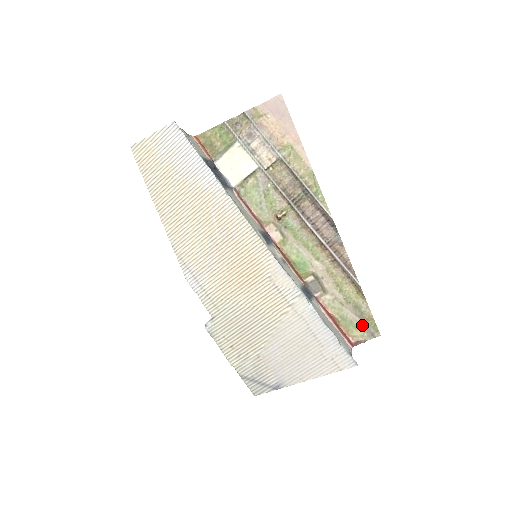
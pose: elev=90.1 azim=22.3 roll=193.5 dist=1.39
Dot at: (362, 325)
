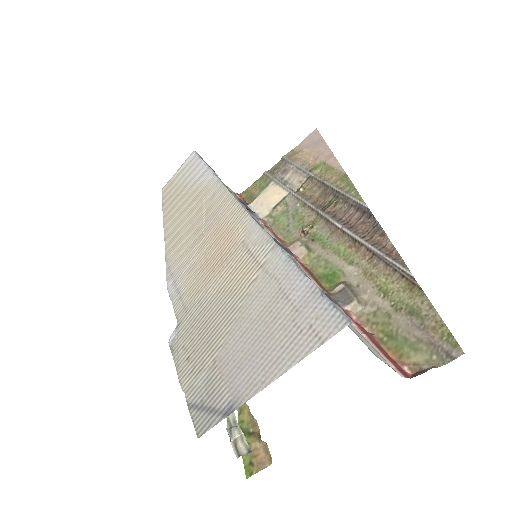
Dot at: (426, 341)
